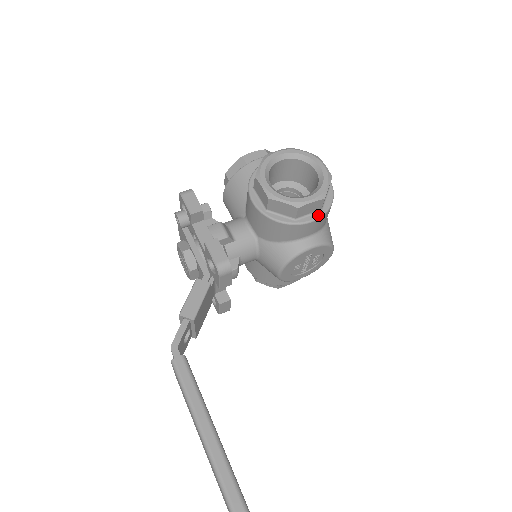
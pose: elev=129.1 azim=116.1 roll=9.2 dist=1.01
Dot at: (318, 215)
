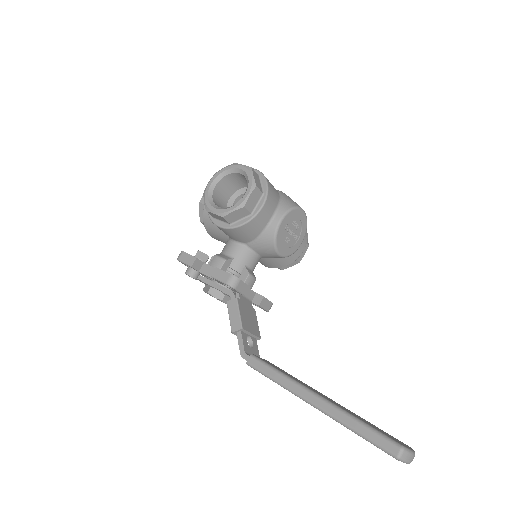
Dot at: (263, 199)
